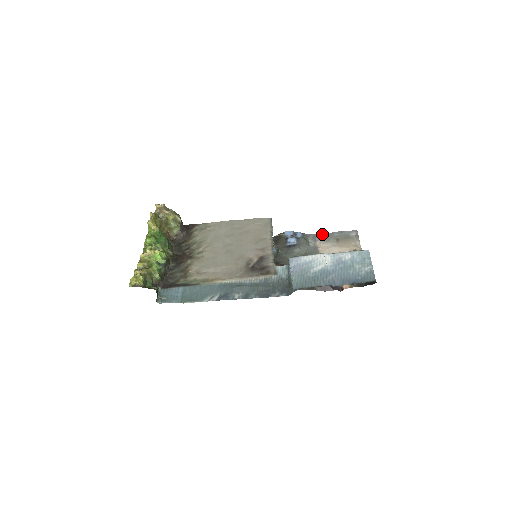
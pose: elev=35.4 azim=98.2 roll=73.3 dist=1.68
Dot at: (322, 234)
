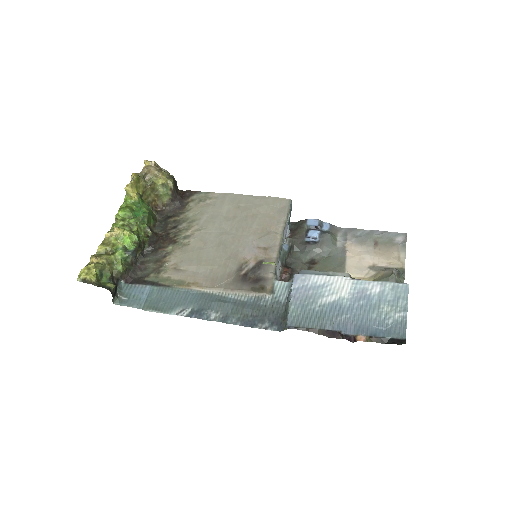
Dot at: (357, 230)
